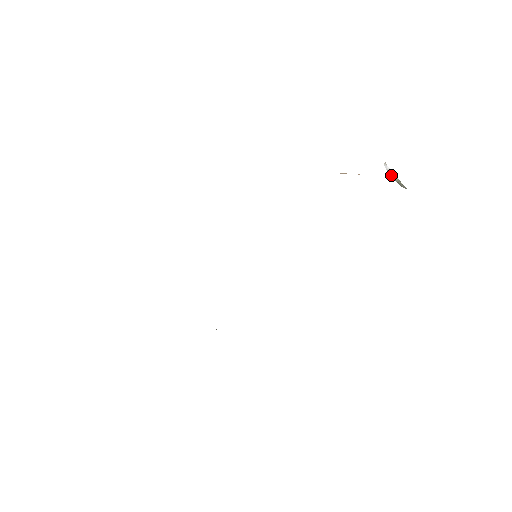
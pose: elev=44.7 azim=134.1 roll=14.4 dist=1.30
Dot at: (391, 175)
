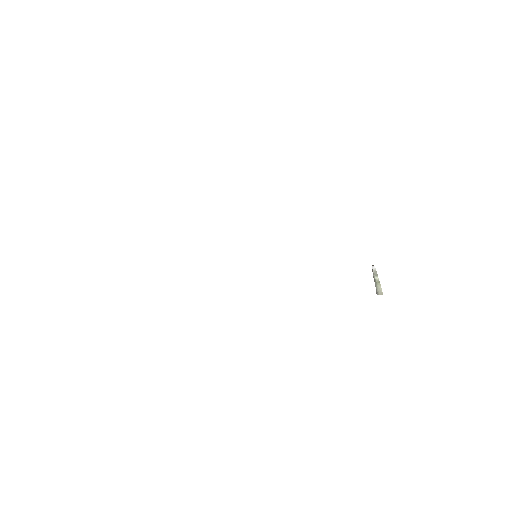
Dot at: (374, 275)
